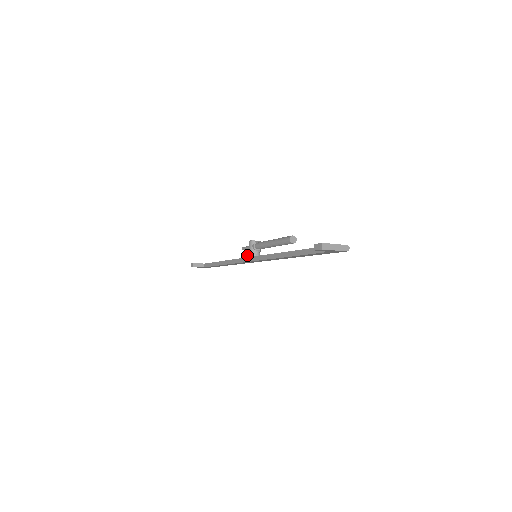
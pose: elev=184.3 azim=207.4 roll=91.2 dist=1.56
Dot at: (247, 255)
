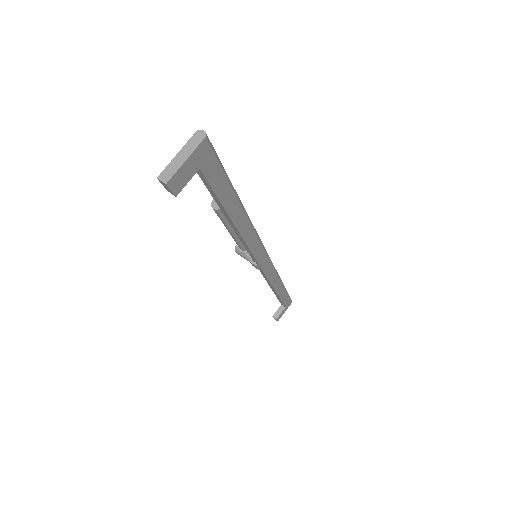
Dot at: occluded
